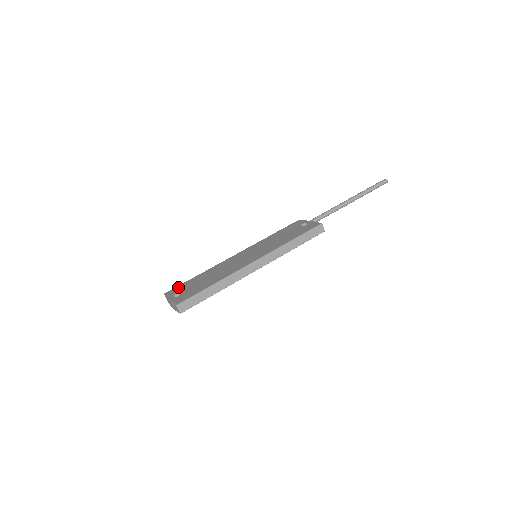
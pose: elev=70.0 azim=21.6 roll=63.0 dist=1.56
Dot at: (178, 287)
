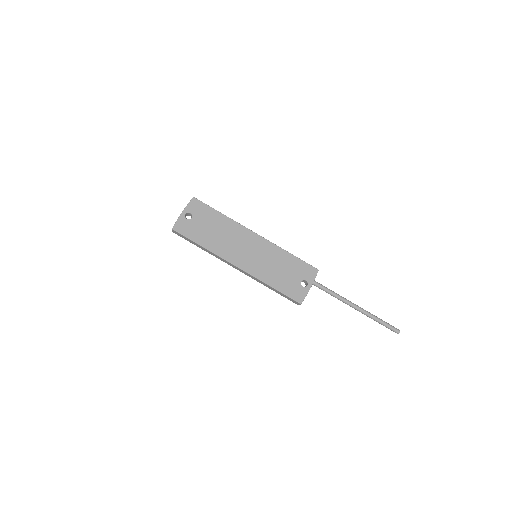
Dot at: (202, 206)
